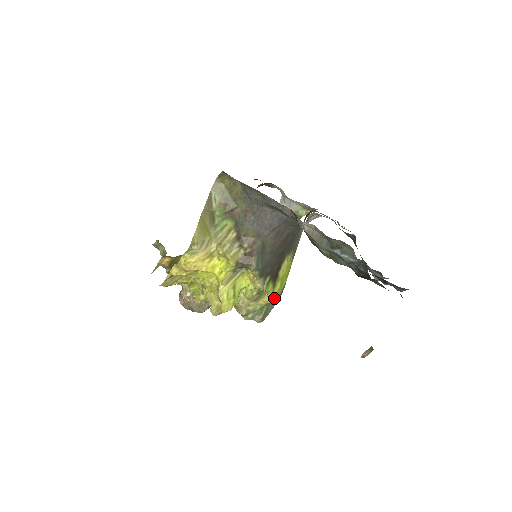
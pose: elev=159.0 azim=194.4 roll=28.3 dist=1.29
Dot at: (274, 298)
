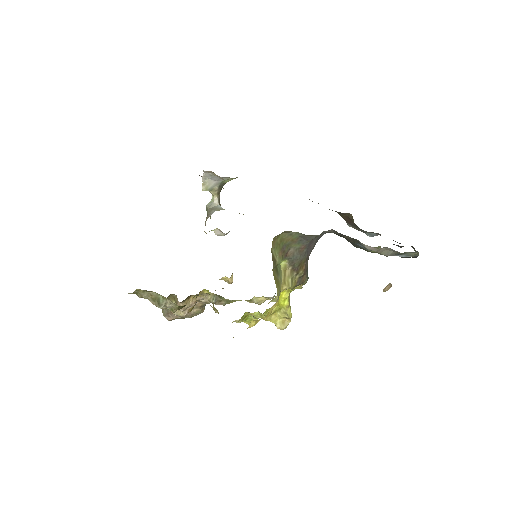
Dot at: occluded
